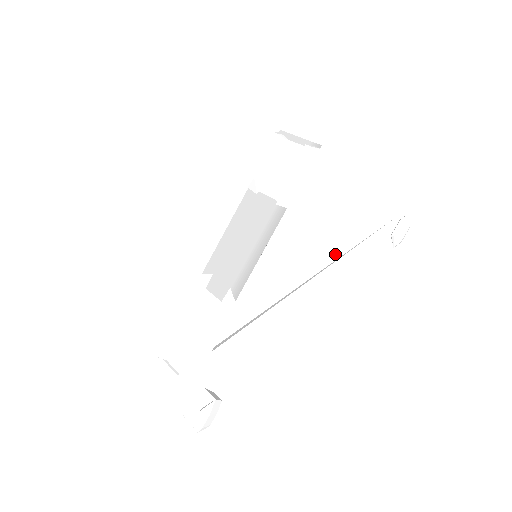
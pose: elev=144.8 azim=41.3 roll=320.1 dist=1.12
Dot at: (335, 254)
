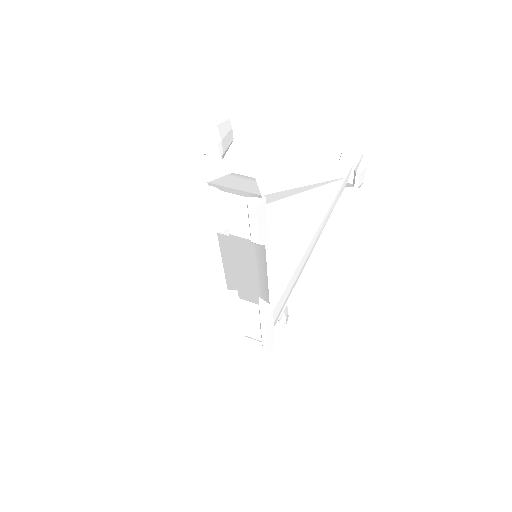
Dot at: (316, 222)
